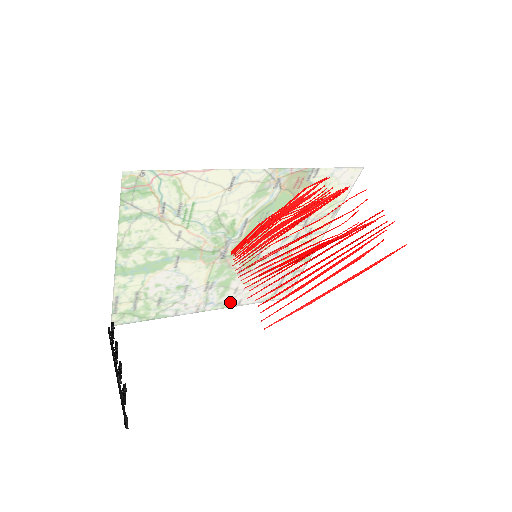
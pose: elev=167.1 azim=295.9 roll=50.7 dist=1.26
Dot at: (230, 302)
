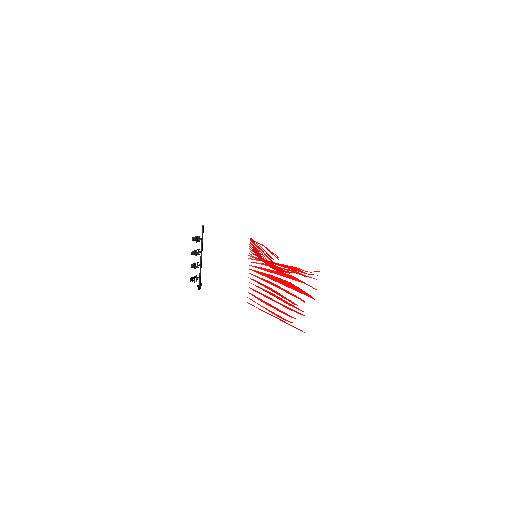
Dot at: occluded
